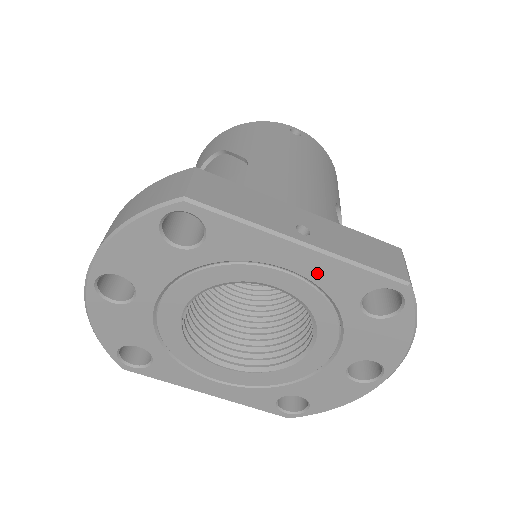
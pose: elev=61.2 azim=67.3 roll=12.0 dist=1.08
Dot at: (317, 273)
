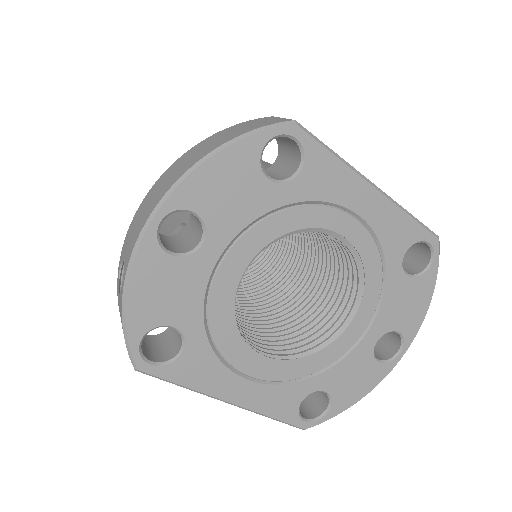
Dot at: (380, 221)
